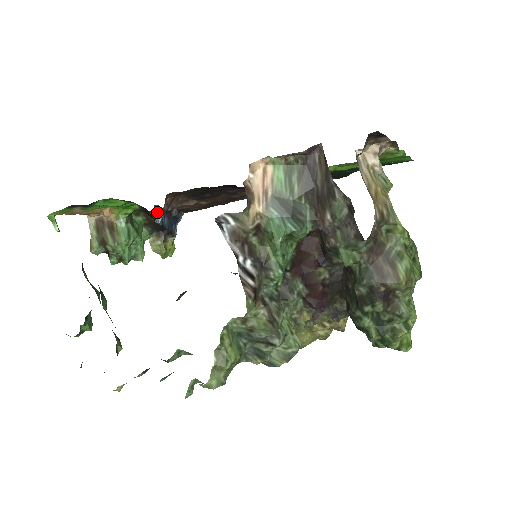
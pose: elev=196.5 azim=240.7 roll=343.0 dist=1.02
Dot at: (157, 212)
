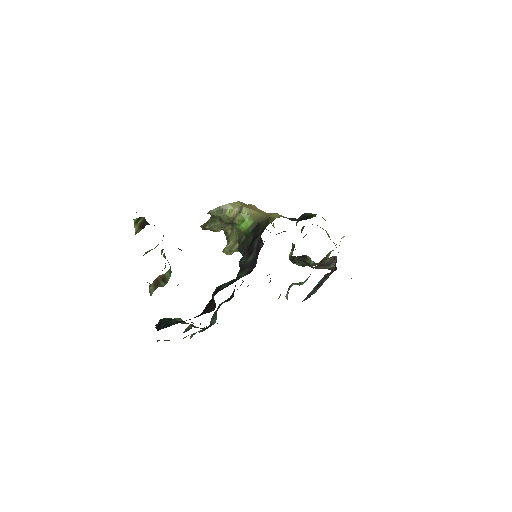
Dot at: occluded
